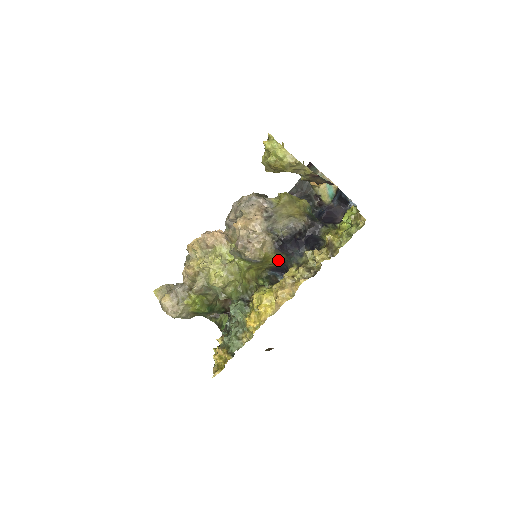
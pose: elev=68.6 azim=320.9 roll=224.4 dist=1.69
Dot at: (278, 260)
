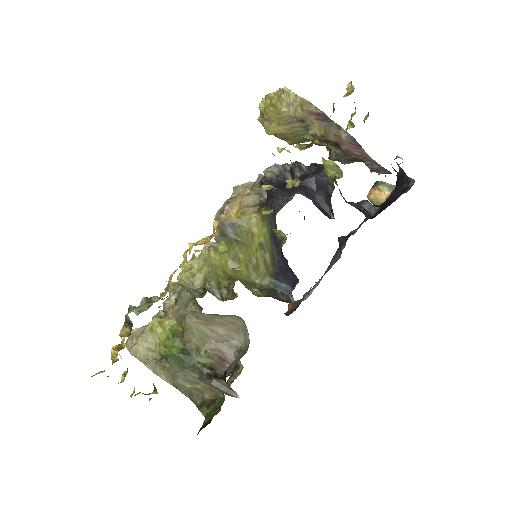
Dot at: (266, 228)
